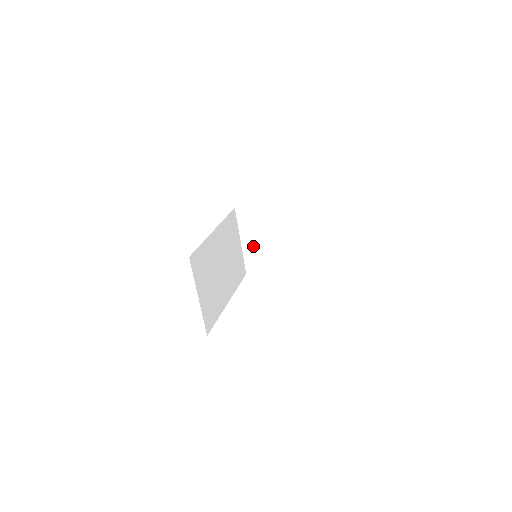
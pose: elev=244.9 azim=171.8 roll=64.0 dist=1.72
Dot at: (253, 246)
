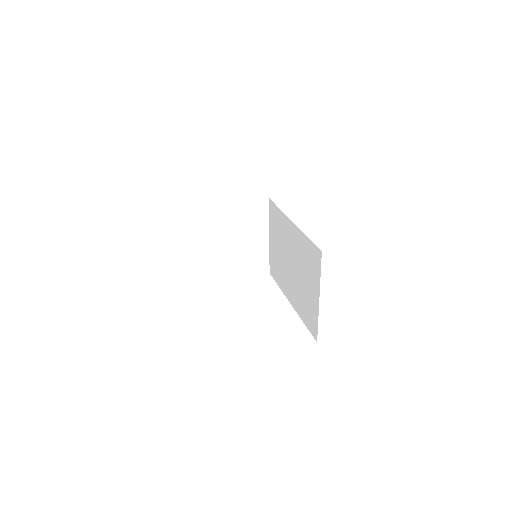
Dot at: (240, 247)
